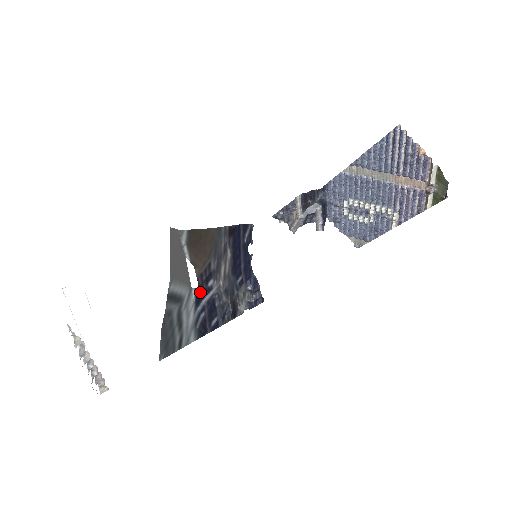
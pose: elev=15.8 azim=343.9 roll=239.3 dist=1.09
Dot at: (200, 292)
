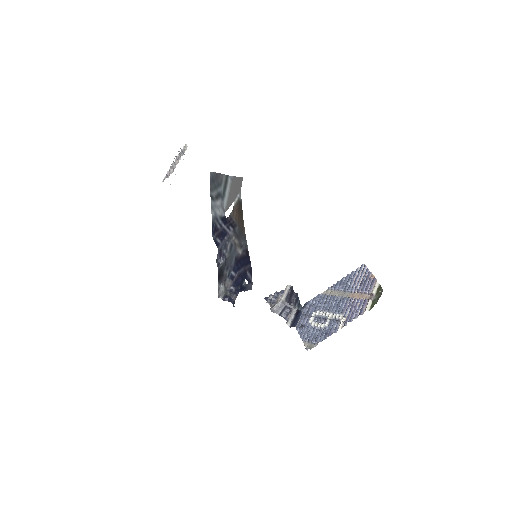
Dot at: (226, 221)
